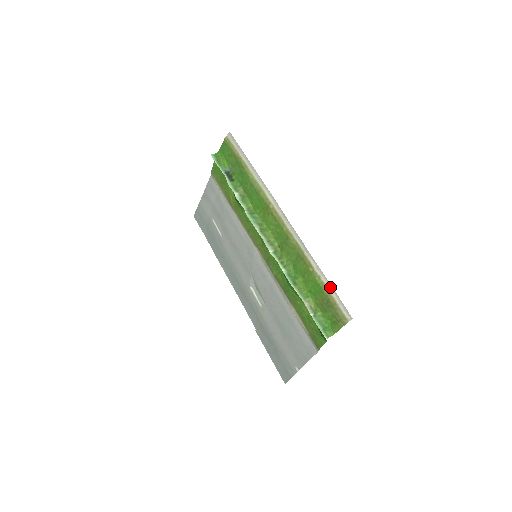
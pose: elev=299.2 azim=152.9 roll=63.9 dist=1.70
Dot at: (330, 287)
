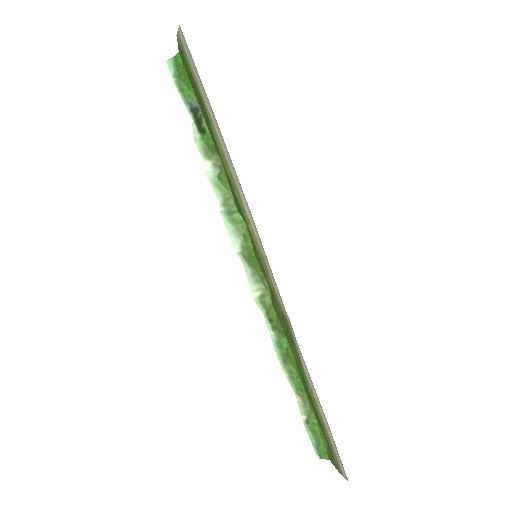
Dot at: (324, 417)
